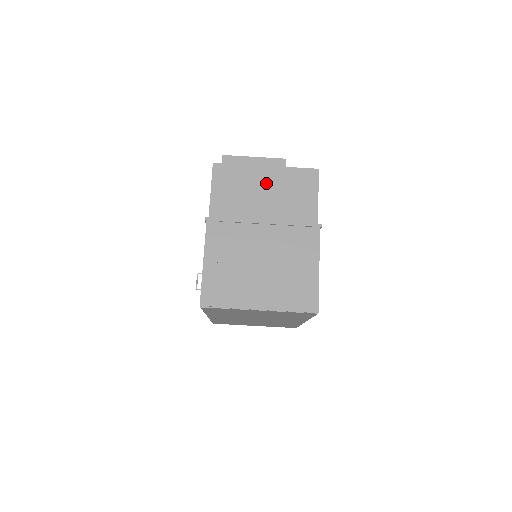
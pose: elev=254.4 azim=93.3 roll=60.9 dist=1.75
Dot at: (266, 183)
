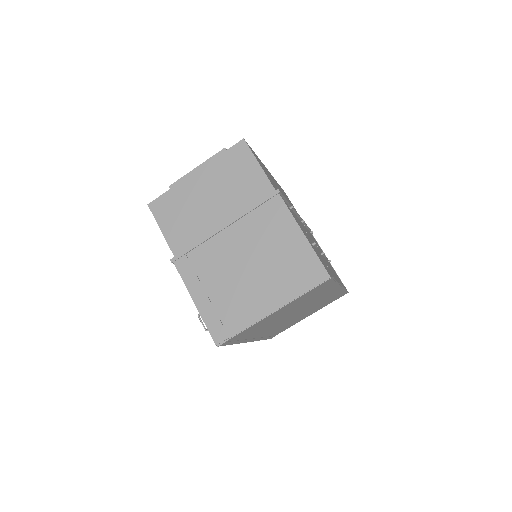
Dot at: (204, 188)
